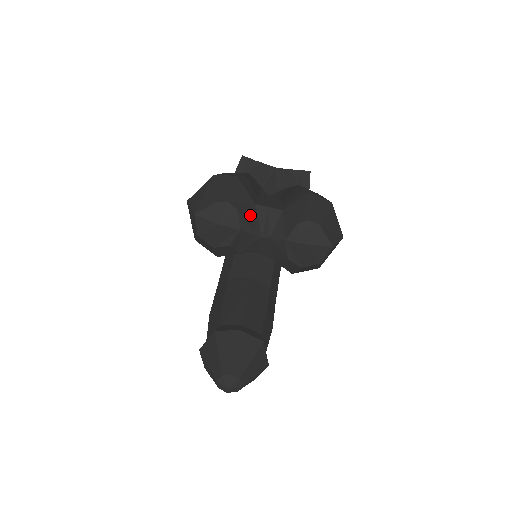
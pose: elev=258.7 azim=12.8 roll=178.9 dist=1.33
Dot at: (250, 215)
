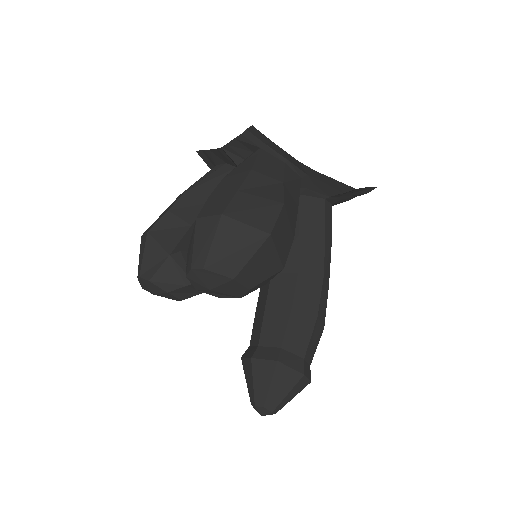
Dot at: (168, 272)
